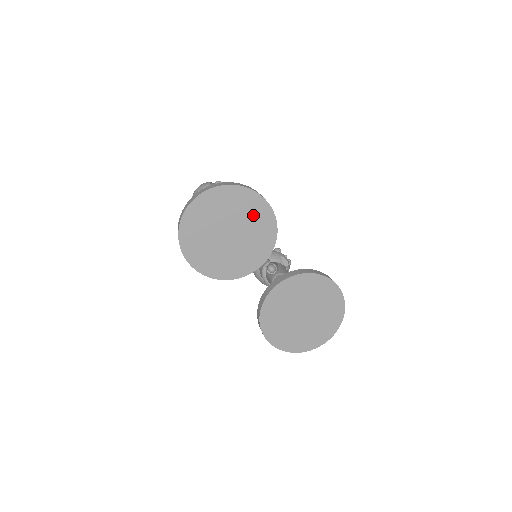
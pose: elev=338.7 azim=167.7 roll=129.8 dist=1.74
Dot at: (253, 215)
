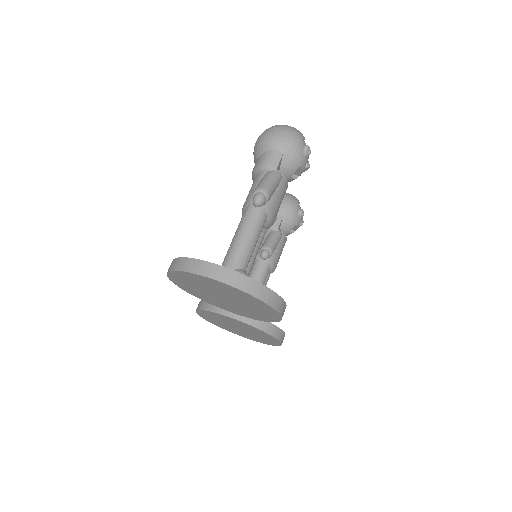
Dot at: (259, 311)
